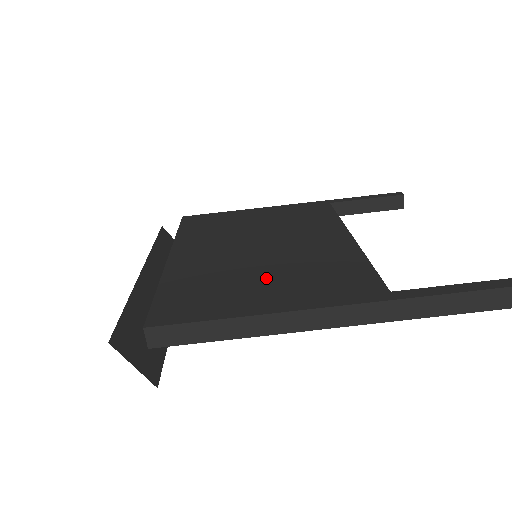
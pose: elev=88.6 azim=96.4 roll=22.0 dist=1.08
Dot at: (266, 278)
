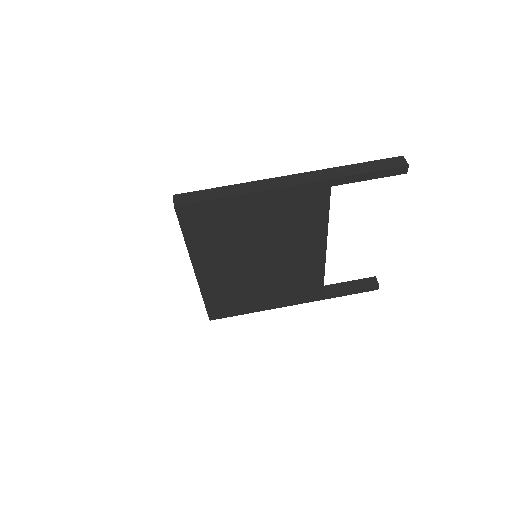
Dot at: occluded
